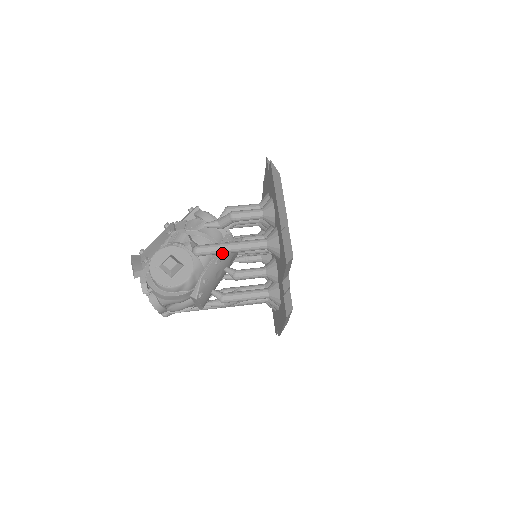
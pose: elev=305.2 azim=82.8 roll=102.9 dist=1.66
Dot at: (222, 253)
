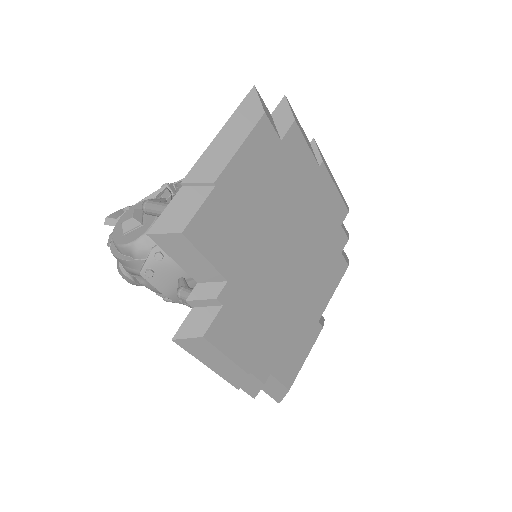
Dot at: occluded
